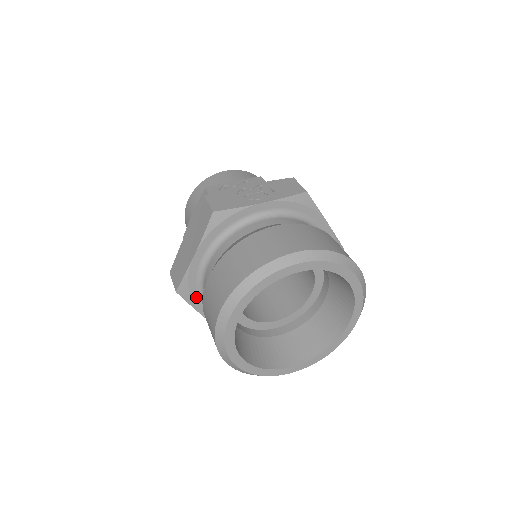
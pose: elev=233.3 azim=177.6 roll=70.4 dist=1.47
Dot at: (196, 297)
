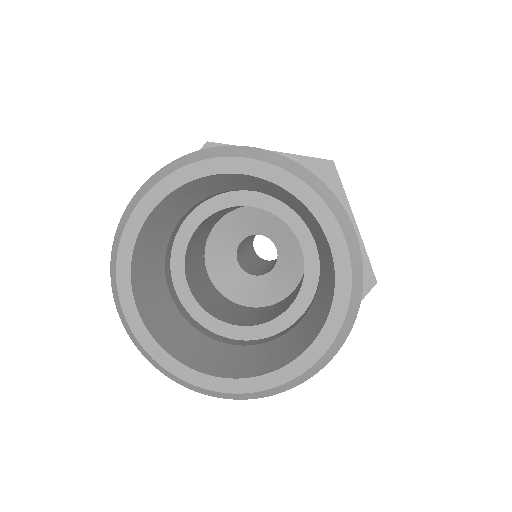
Dot at: occluded
